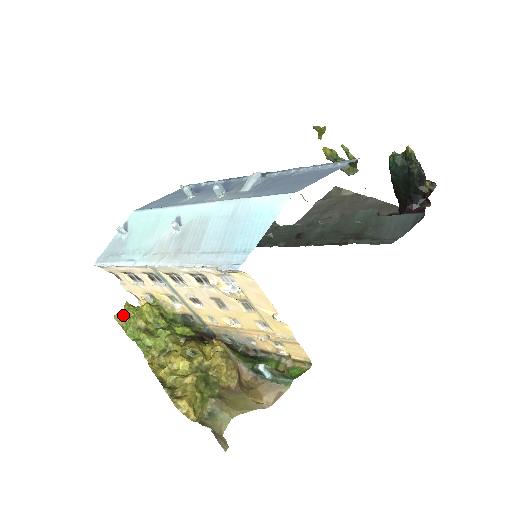
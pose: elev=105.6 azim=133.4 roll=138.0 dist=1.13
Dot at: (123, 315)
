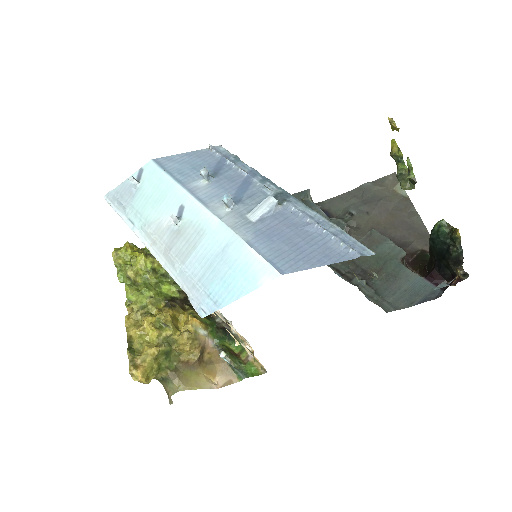
Dot at: (120, 254)
